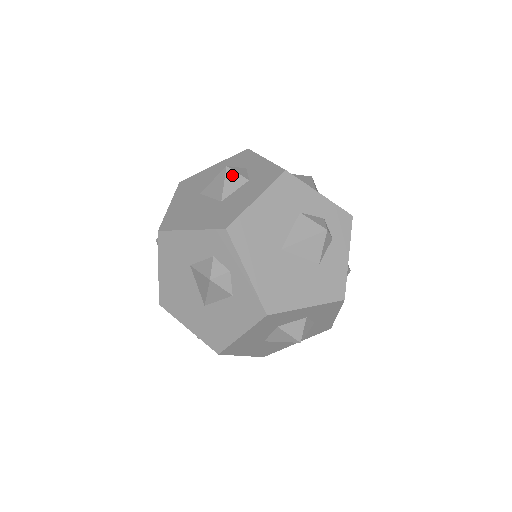
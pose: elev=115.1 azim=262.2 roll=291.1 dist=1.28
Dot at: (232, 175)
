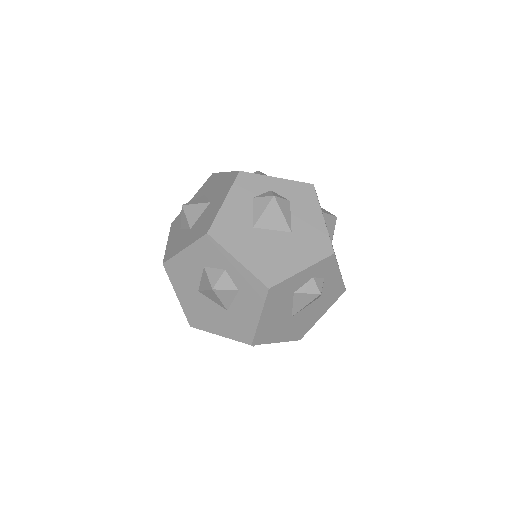
Dot at: (222, 293)
